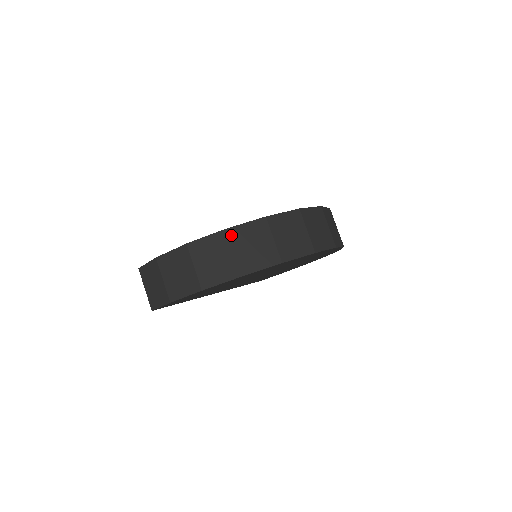
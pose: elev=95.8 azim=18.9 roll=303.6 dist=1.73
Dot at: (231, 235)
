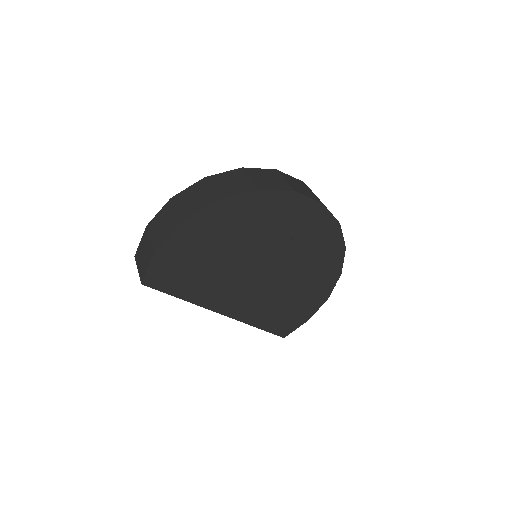
Dot at: (209, 180)
